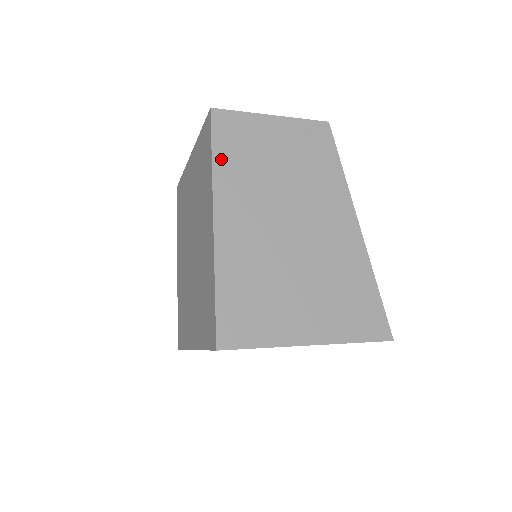
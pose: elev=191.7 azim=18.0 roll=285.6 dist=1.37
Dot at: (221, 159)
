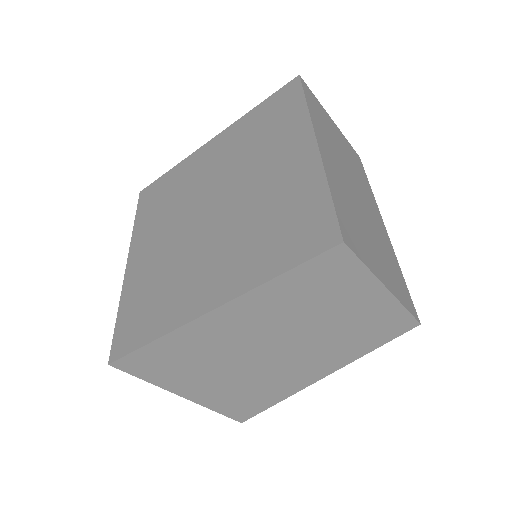
Dot at: (285, 283)
